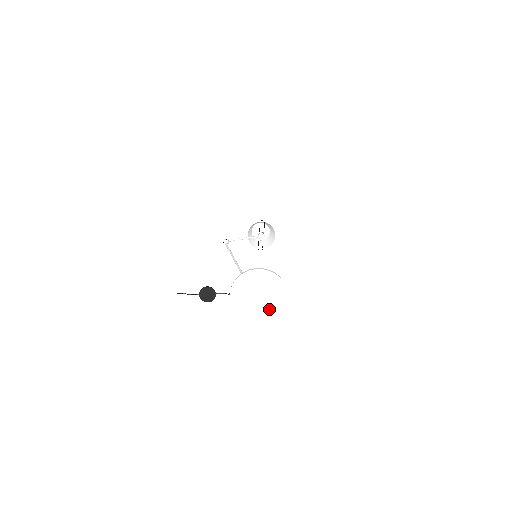
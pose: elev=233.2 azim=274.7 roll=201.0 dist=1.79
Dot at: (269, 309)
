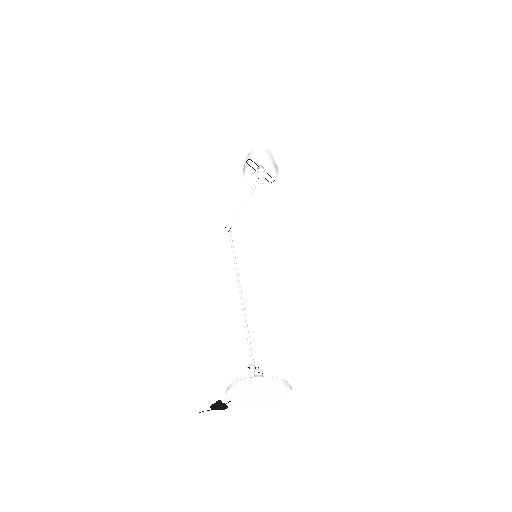
Dot at: (278, 394)
